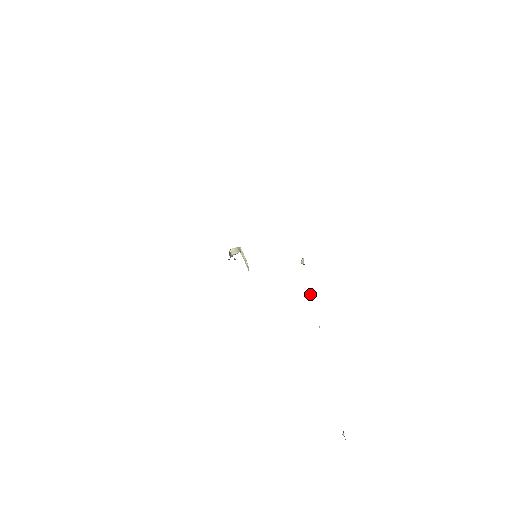
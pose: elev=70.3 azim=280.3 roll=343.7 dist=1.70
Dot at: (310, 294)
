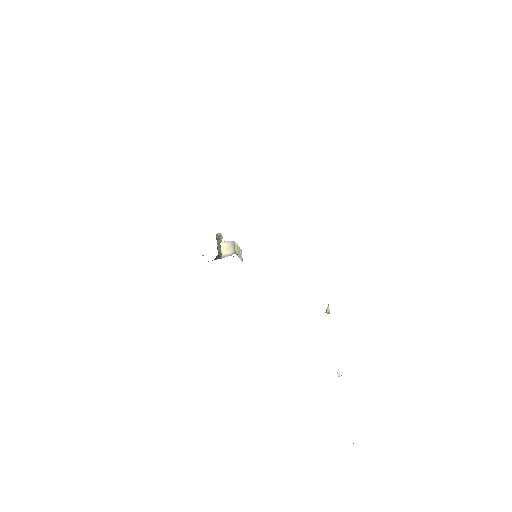
Dot at: (338, 369)
